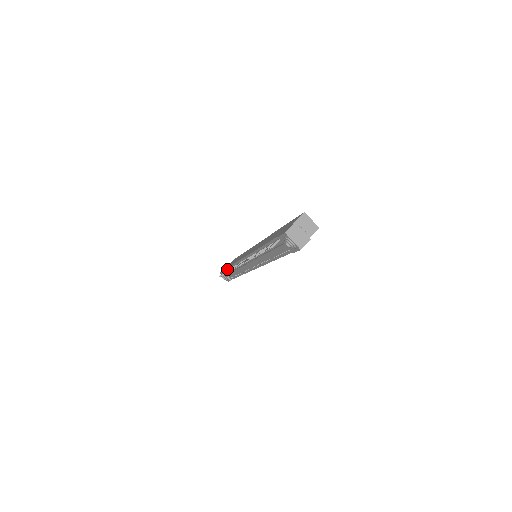
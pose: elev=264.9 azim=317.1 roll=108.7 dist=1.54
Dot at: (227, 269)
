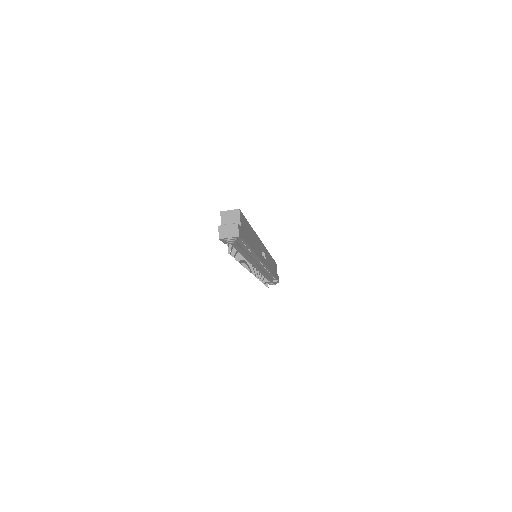
Dot at: occluded
